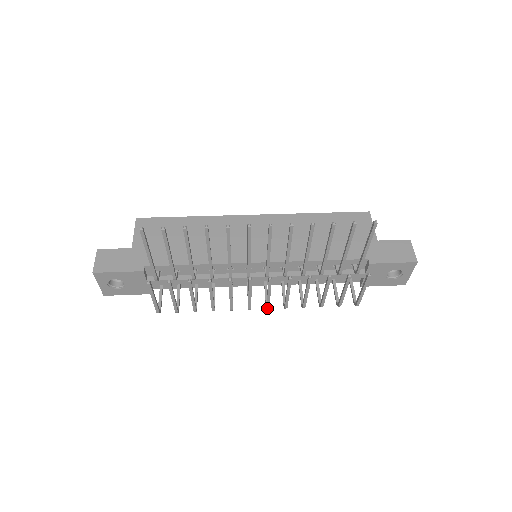
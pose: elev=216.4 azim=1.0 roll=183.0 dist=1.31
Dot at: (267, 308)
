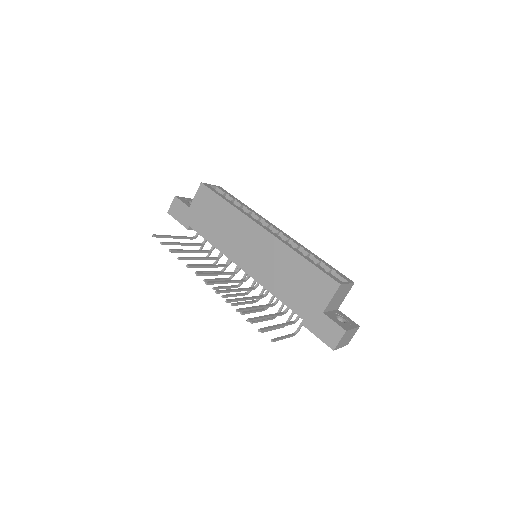
Dot at: (245, 294)
